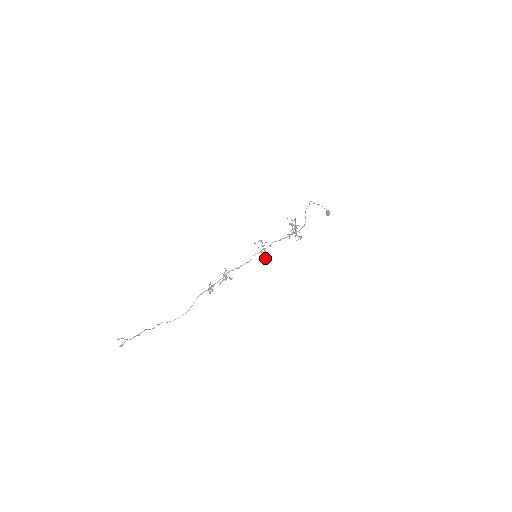
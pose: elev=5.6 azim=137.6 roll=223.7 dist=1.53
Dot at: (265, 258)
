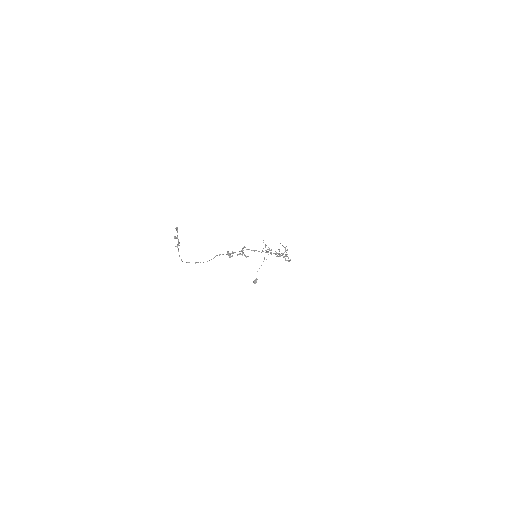
Dot at: occluded
